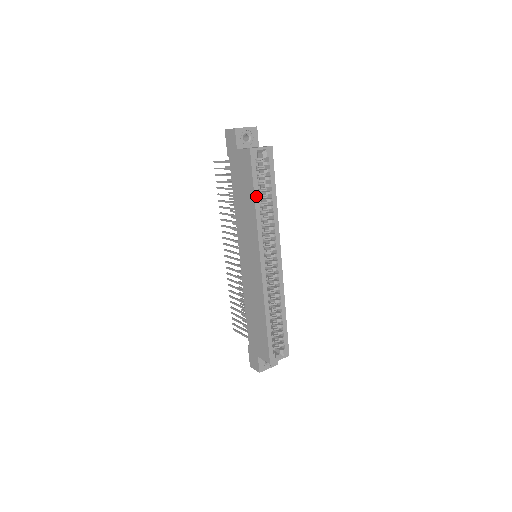
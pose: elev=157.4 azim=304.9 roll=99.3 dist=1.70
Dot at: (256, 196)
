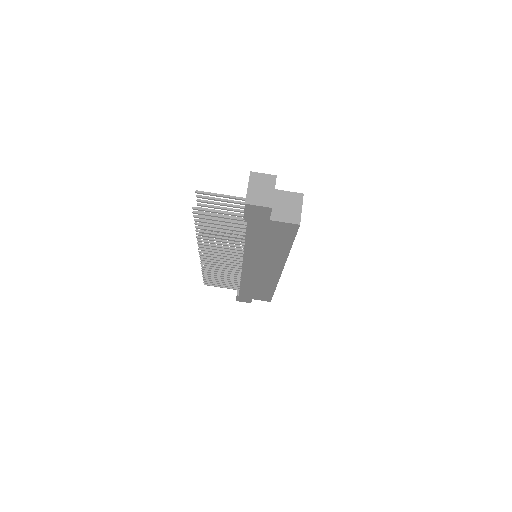
Dot at: (291, 245)
